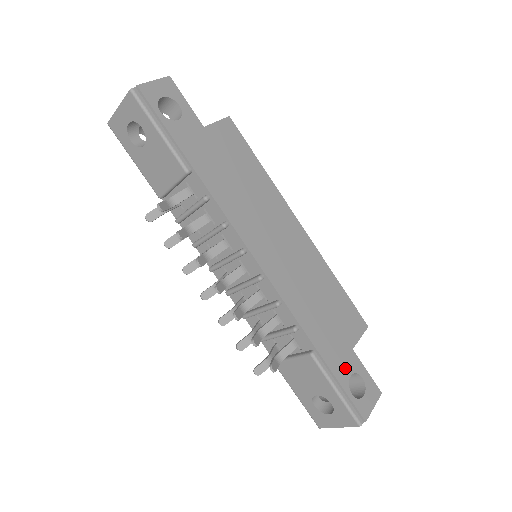
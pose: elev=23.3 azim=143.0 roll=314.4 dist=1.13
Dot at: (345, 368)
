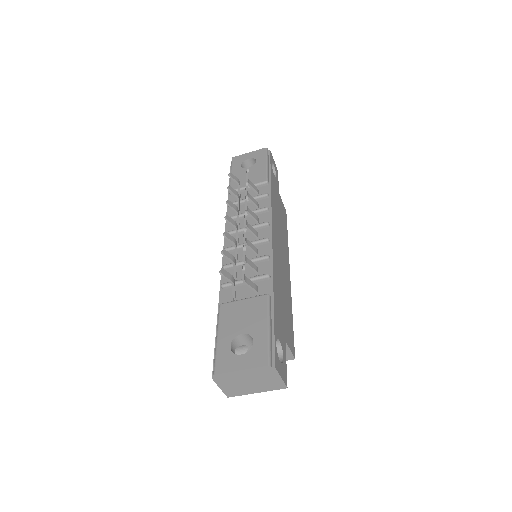
Dot at: (279, 332)
